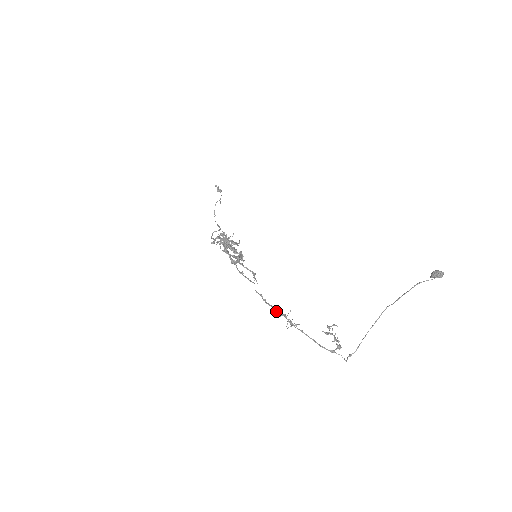
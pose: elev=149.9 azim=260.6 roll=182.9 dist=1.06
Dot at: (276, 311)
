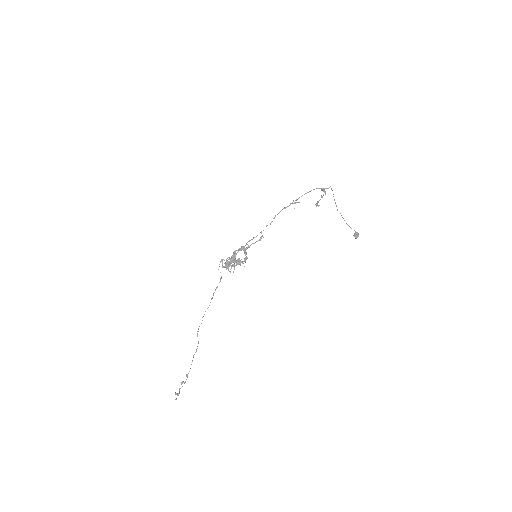
Dot at: (284, 208)
